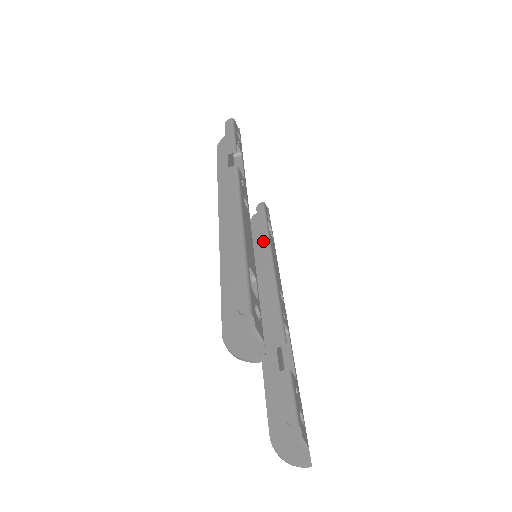
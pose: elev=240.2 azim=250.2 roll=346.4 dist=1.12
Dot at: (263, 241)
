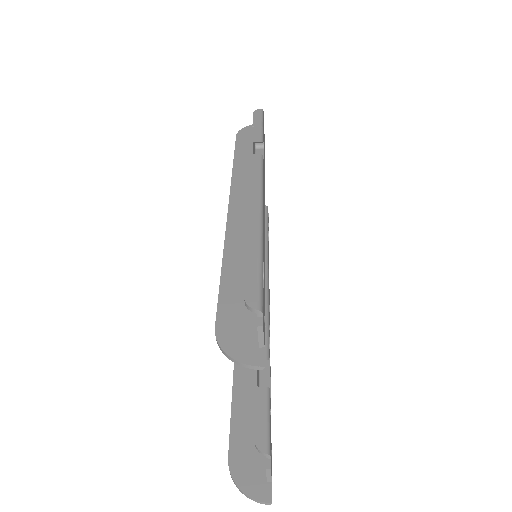
Dot at: occluded
